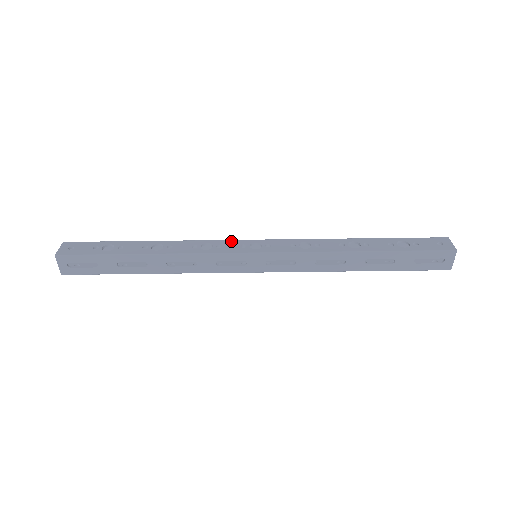
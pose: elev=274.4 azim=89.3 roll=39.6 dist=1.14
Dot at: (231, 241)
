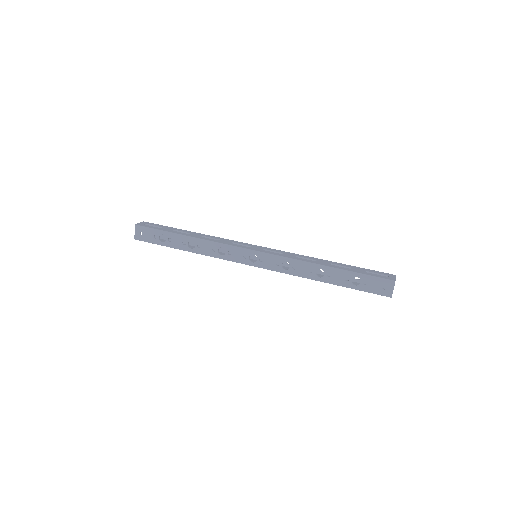
Dot at: occluded
